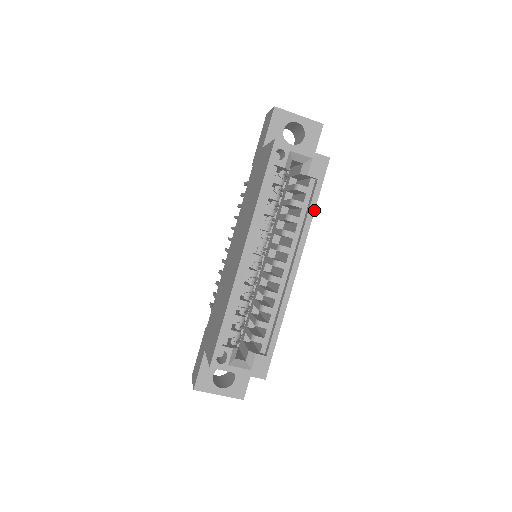
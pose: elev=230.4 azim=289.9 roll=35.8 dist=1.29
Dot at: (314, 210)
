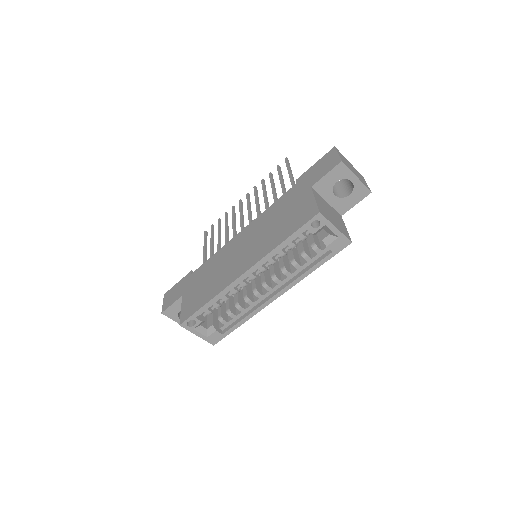
Dot at: (315, 269)
